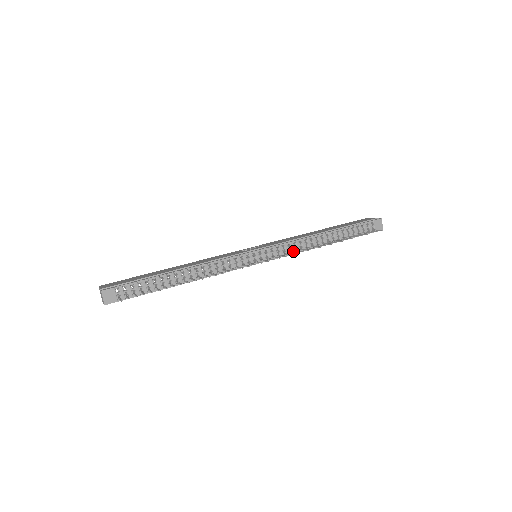
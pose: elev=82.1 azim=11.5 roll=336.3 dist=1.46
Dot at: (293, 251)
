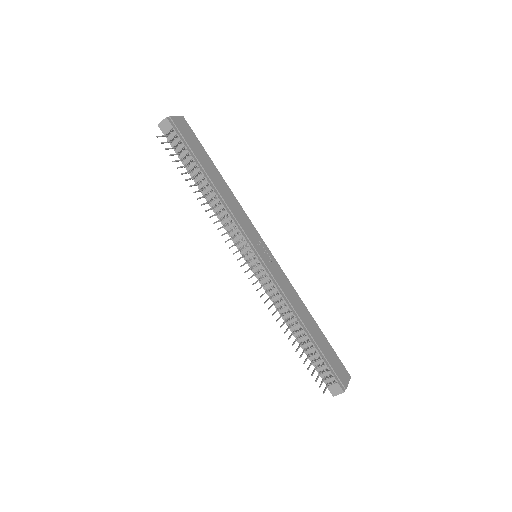
Dot at: (270, 293)
